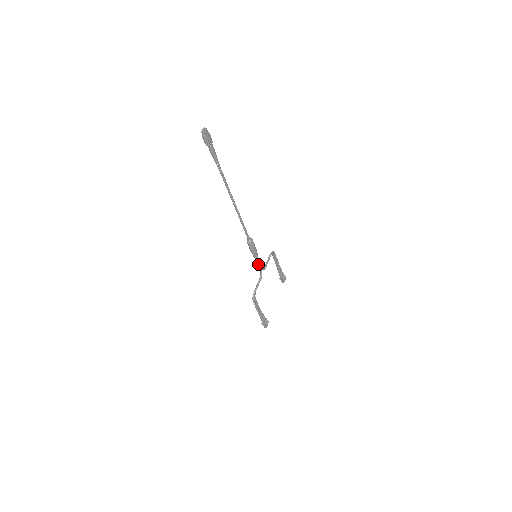
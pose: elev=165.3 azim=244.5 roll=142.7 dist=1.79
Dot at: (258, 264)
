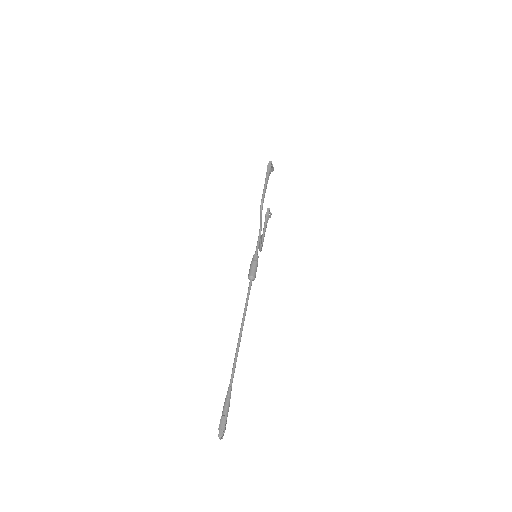
Dot at: (258, 247)
